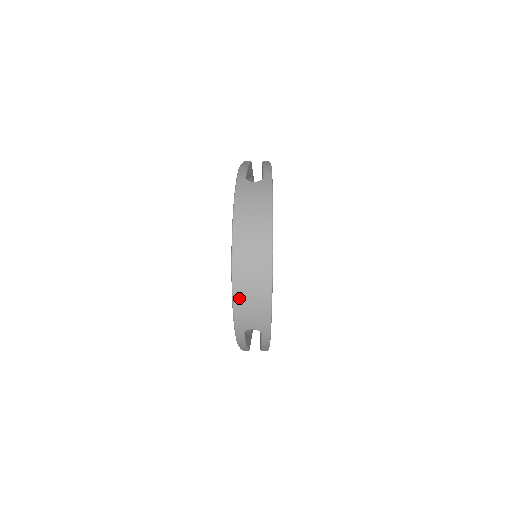
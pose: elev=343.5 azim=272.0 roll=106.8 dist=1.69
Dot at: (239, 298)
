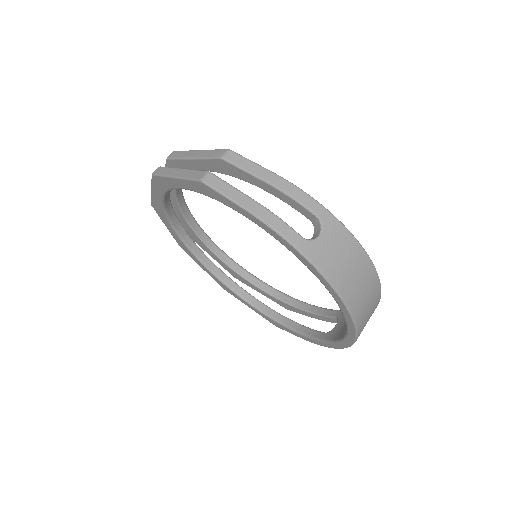
Dot at: occluded
